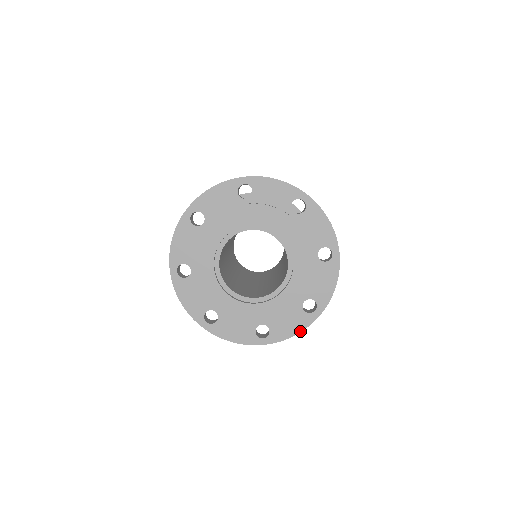
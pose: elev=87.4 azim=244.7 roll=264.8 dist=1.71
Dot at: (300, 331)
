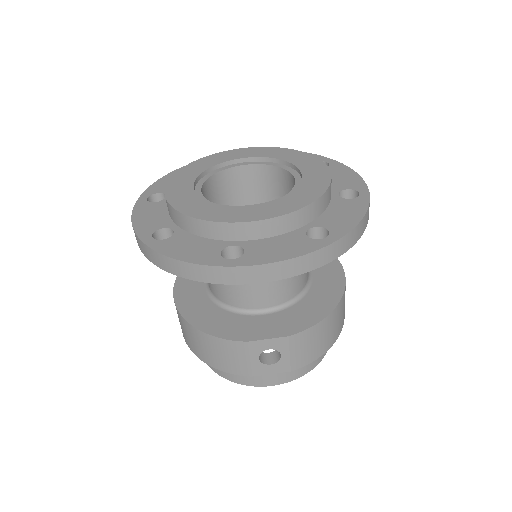
Dot at: (364, 213)
